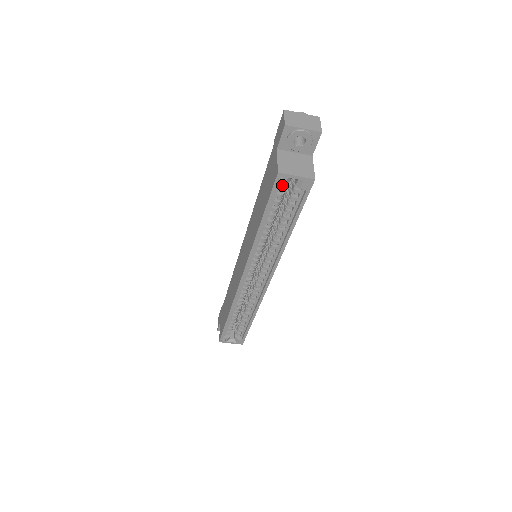
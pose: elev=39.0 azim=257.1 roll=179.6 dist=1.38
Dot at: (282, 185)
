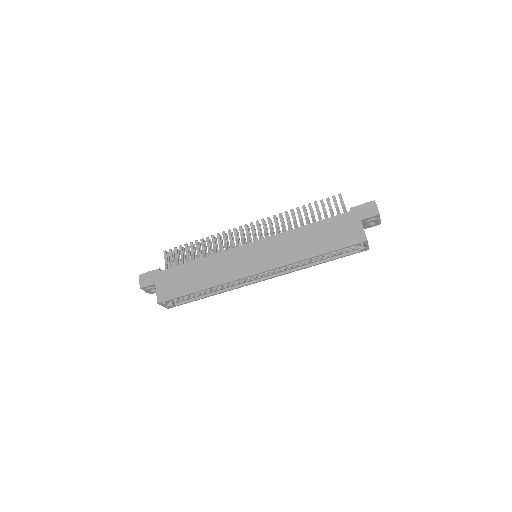
Dot at: (358, 245)
